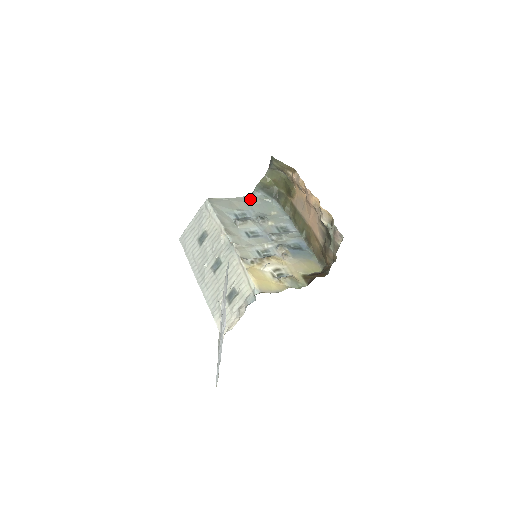
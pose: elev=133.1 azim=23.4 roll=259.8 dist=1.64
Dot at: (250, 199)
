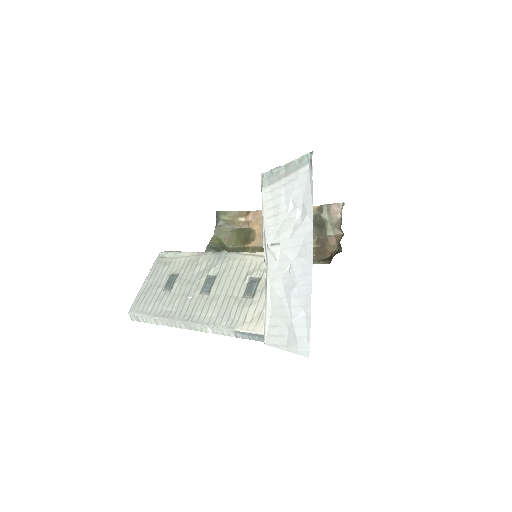
Dot at: occluded
